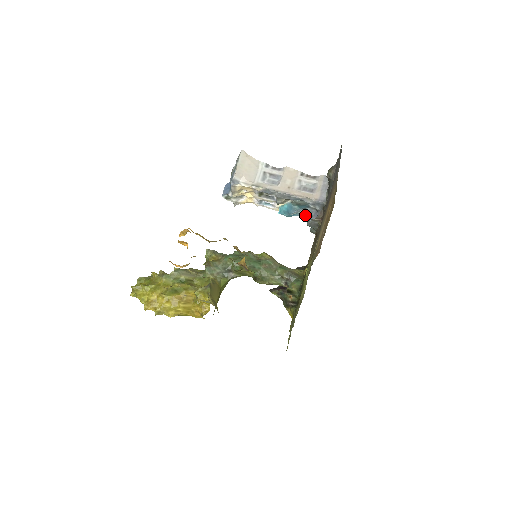
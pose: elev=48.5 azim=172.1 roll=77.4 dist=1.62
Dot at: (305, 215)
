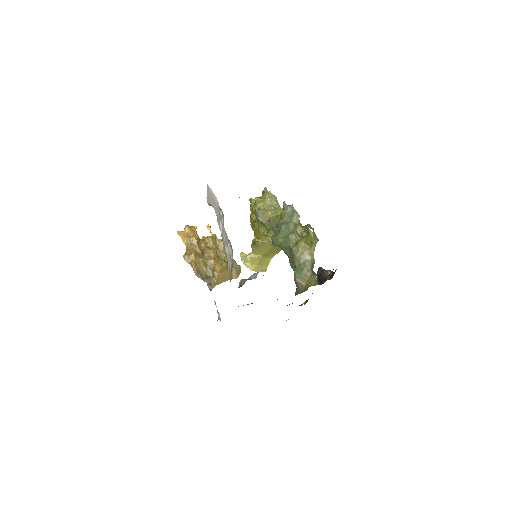
Dot at: occluded
